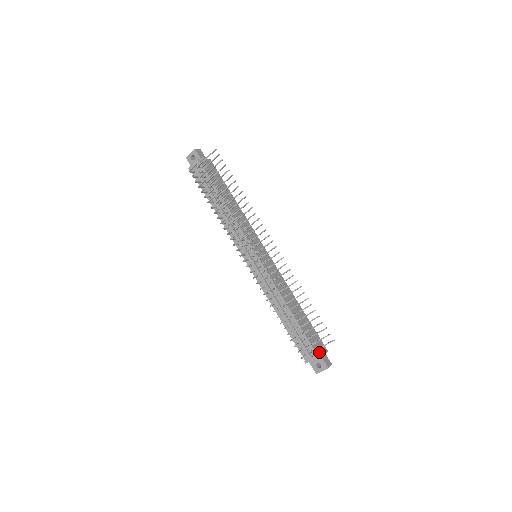
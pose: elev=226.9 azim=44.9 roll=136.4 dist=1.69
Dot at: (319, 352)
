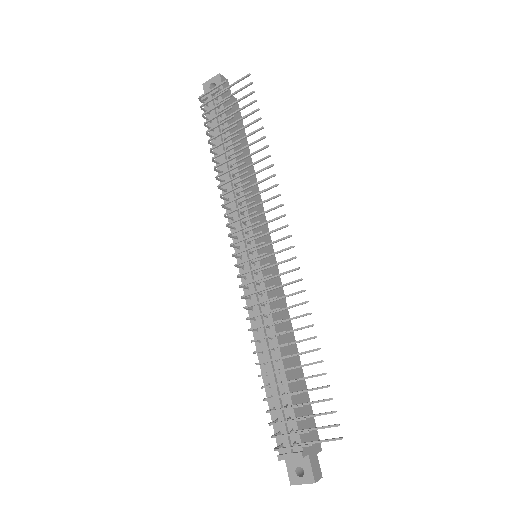
Dot at: (308, 448)
